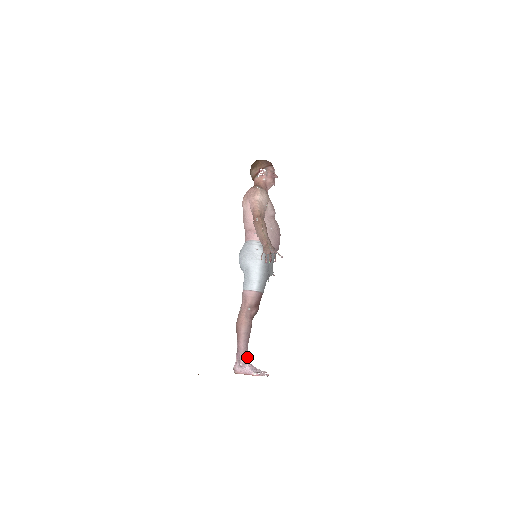
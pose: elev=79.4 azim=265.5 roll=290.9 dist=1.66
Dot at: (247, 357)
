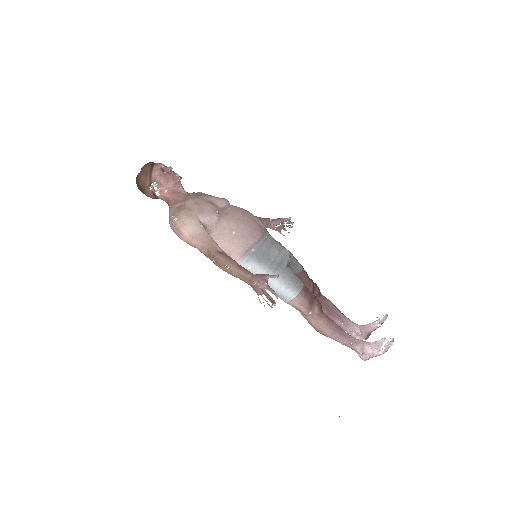
Dot at: (358, 342)
